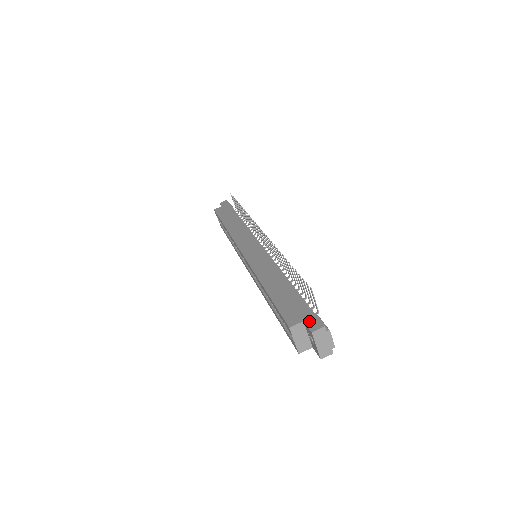
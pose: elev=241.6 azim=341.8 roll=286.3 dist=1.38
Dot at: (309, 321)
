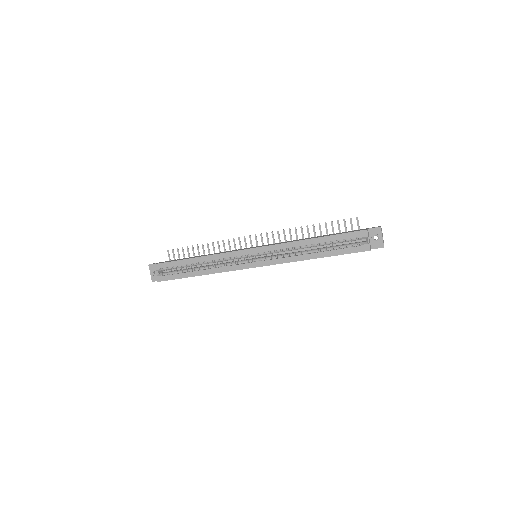
Dot at: (371, 228)
